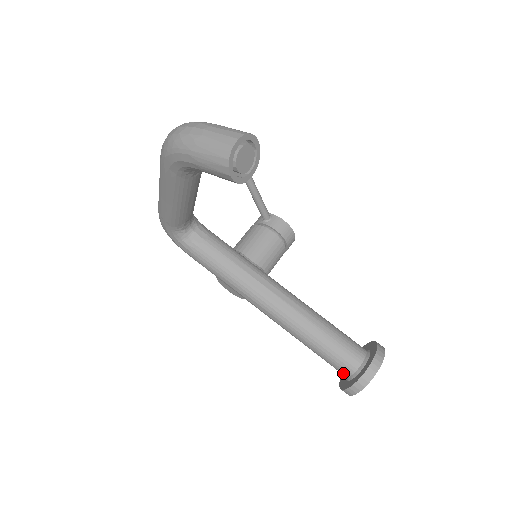
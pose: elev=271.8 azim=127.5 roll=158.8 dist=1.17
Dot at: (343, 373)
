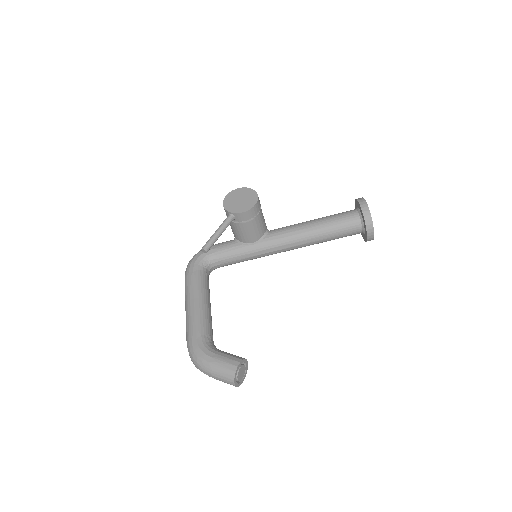
Dot at: occluded
